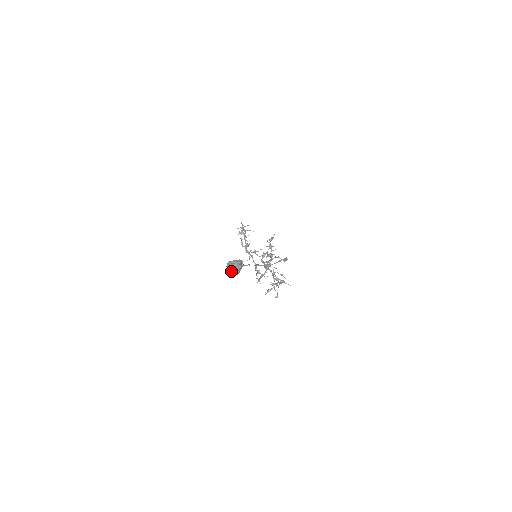
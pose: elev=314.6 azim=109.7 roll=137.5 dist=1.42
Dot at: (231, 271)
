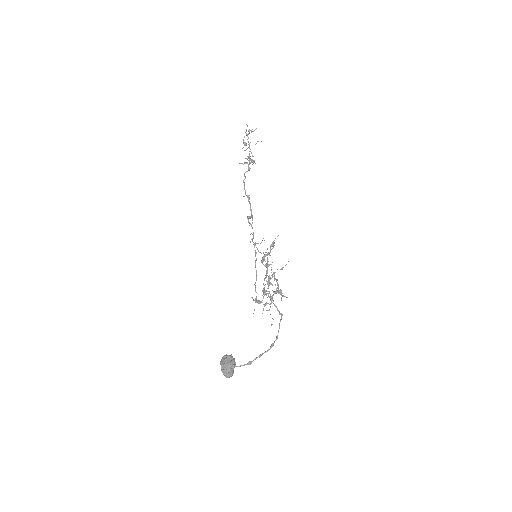
Dot at: (224, 375)
